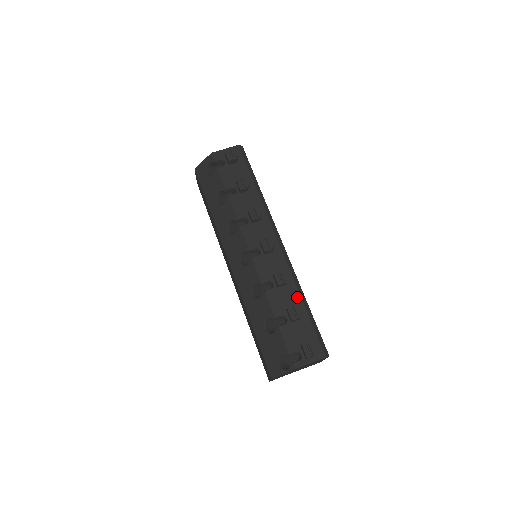
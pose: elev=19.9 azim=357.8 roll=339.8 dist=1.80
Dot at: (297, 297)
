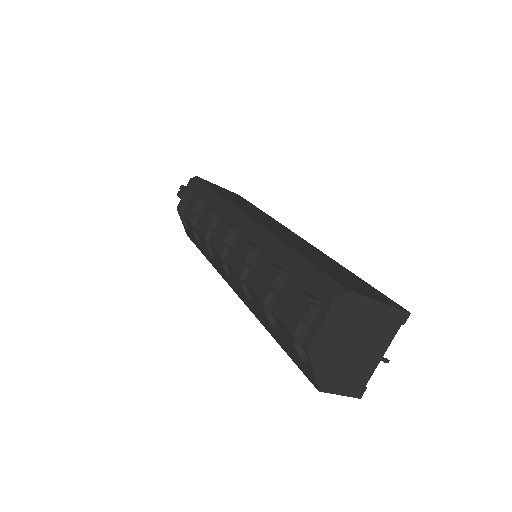
Dot at: (275, 255)
